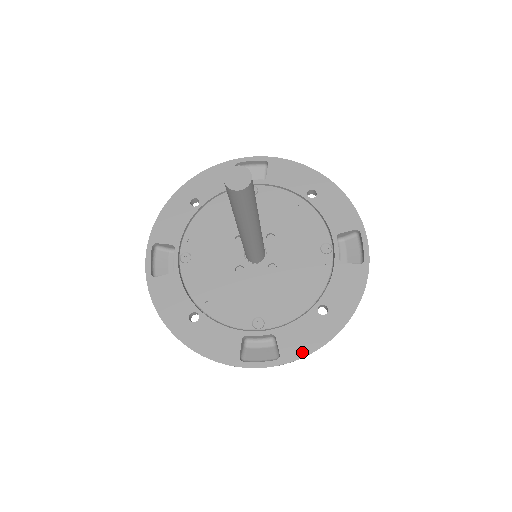
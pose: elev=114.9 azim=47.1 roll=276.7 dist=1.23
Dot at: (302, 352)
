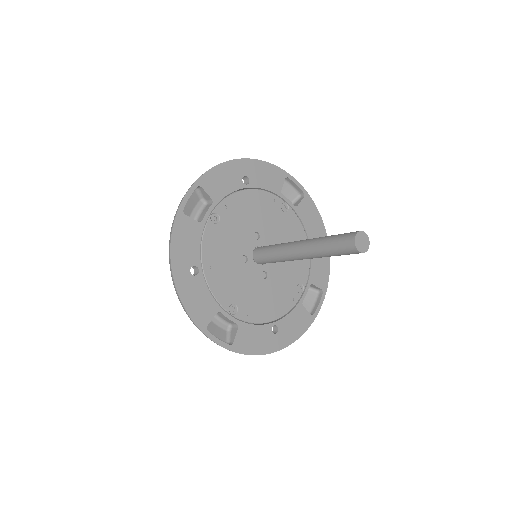
Dot at: (247, 350)
